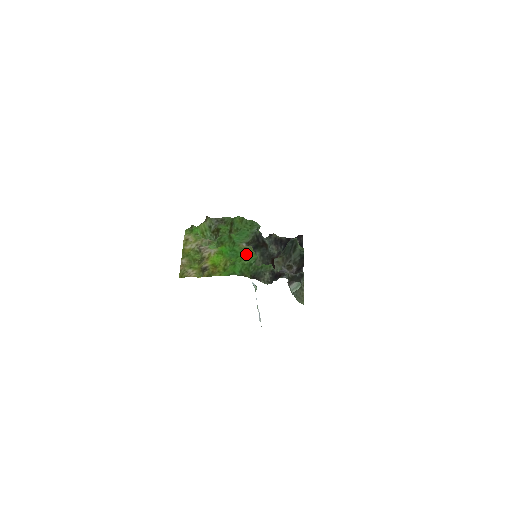
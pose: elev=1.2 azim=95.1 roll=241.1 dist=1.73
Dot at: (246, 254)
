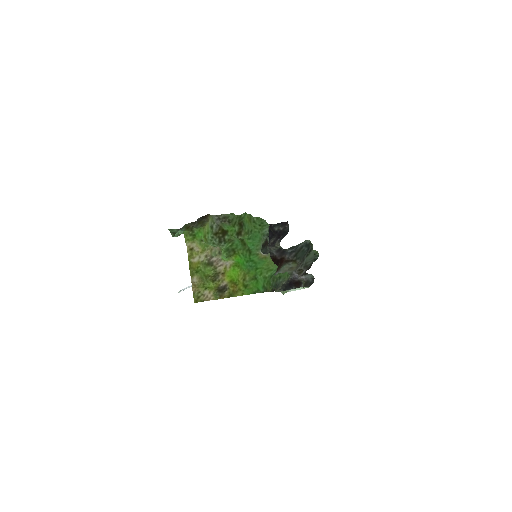
Dot at: (266, 265)
